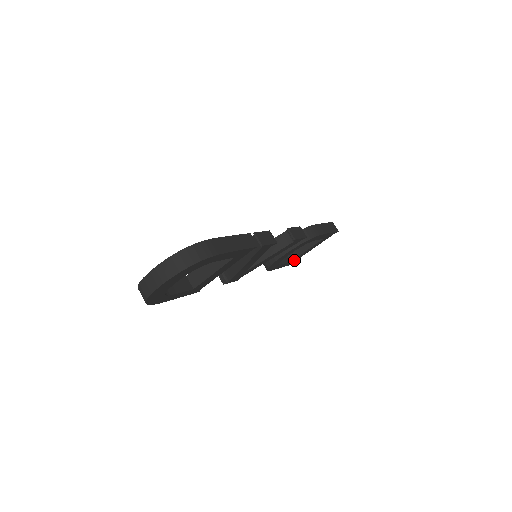
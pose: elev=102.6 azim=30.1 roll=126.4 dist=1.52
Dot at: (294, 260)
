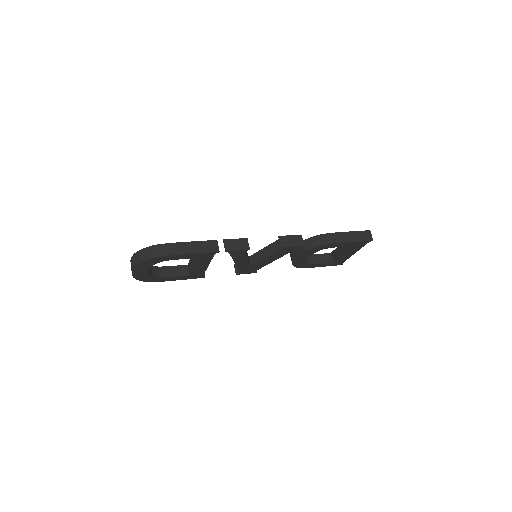
Dot at: (339, 261)
